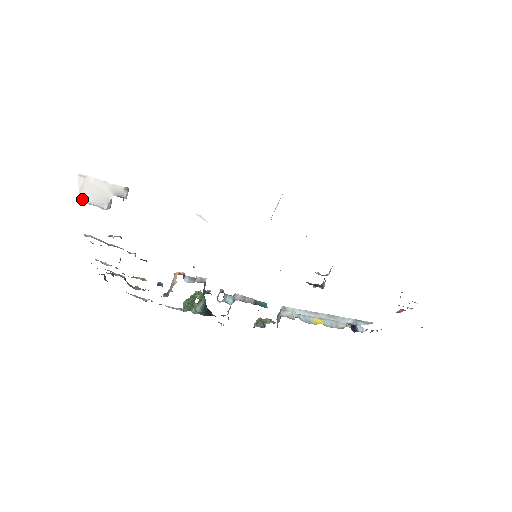
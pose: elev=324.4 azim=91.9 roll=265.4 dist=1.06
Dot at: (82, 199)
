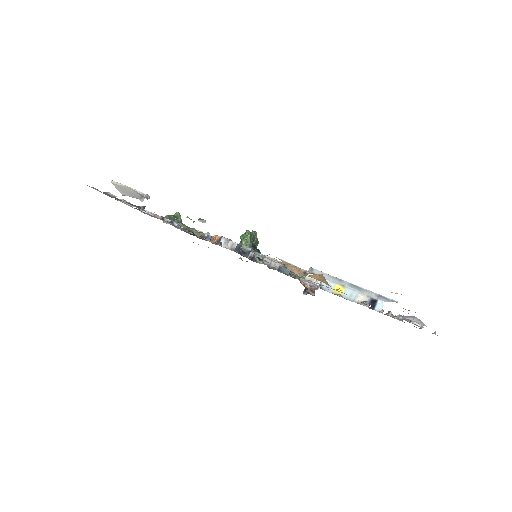
Dot at: (124, 194)
